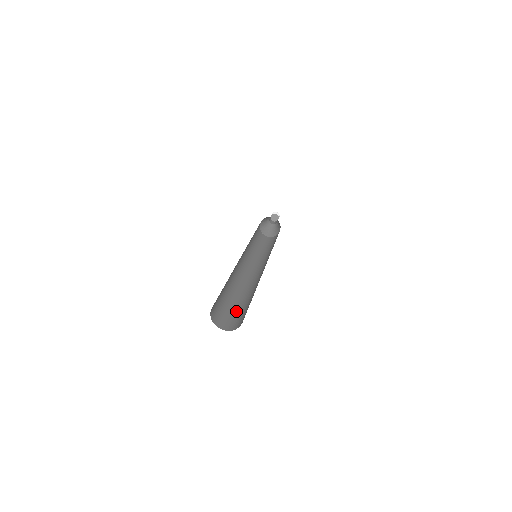
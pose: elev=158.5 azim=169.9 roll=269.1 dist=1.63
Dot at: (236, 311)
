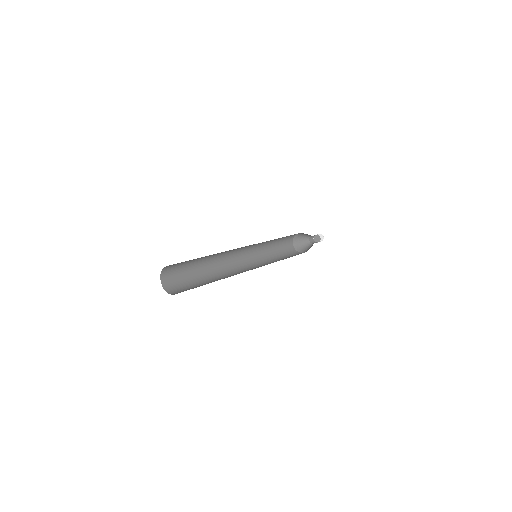
Dot at: (199, 286)
